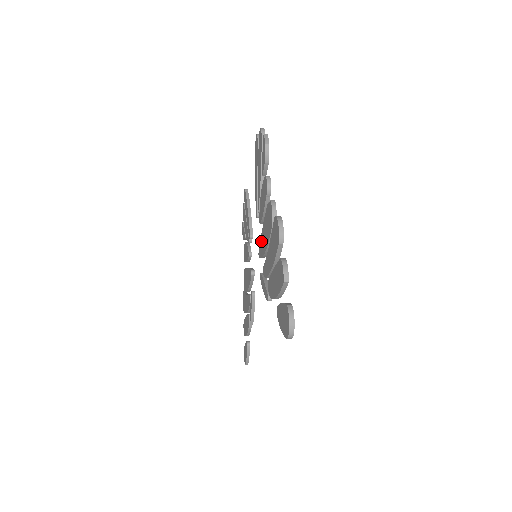
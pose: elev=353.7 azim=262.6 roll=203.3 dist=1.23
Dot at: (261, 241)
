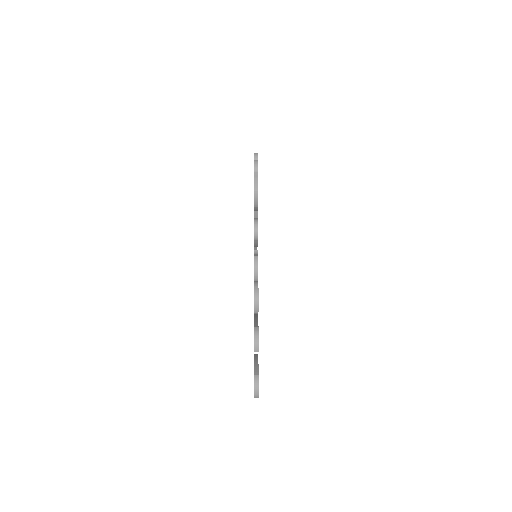
Dot at: occluded
